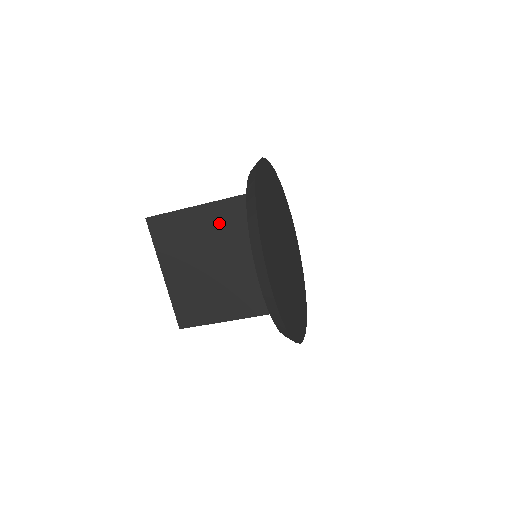
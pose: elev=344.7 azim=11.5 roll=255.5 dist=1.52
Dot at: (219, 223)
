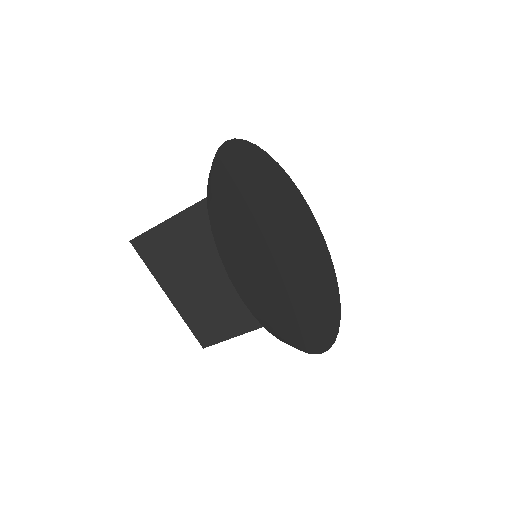
Dot at: (205, 229)
